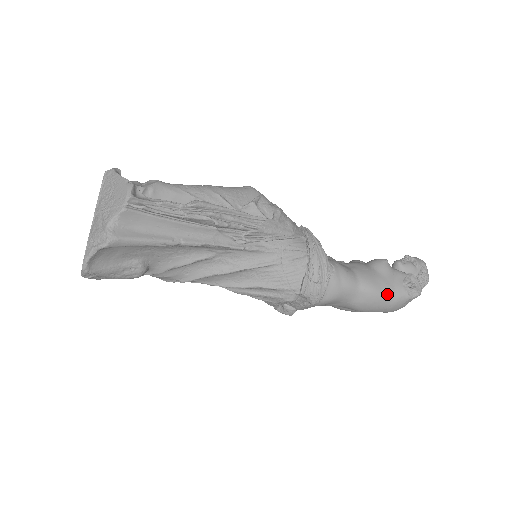
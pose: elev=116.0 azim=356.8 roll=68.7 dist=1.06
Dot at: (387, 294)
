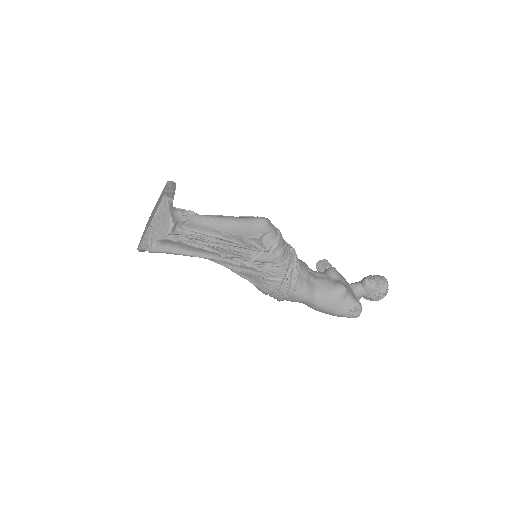
Dot at: (332, 311)
